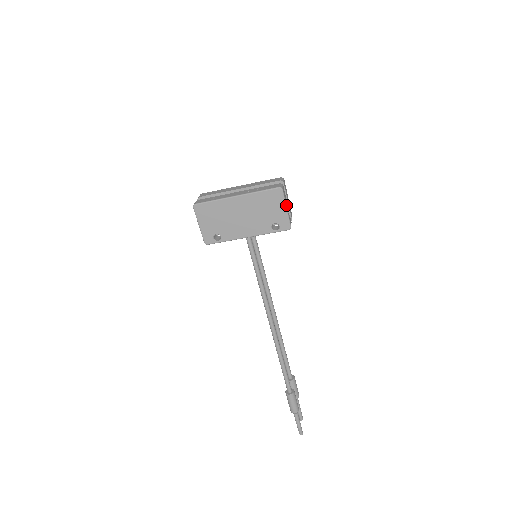
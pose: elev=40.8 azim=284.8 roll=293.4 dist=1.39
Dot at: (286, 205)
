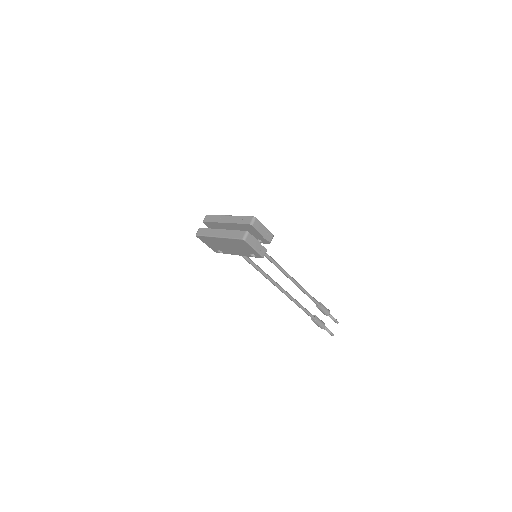
Dot at: (253, 247)
